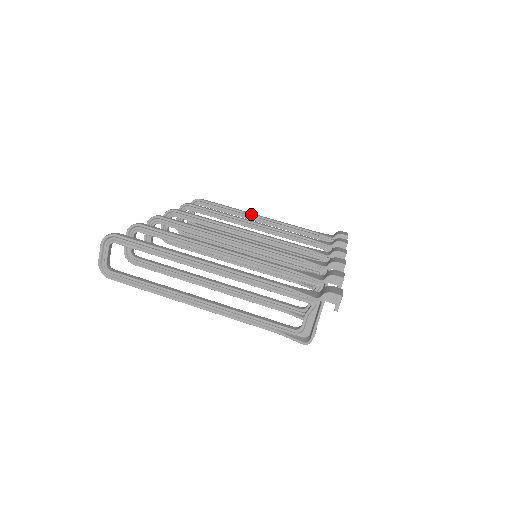
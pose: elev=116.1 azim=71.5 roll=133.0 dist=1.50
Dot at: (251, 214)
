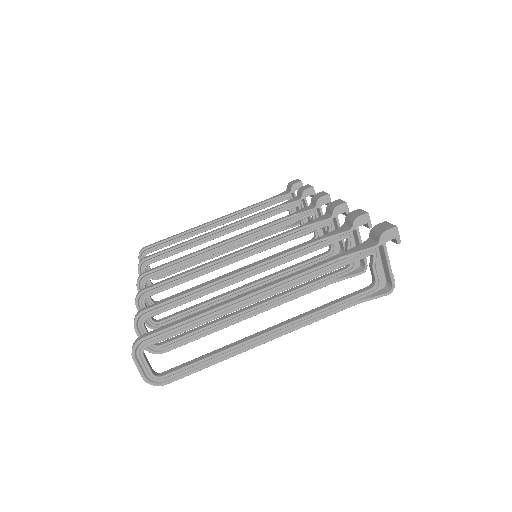
Dot at: (203, 225)
